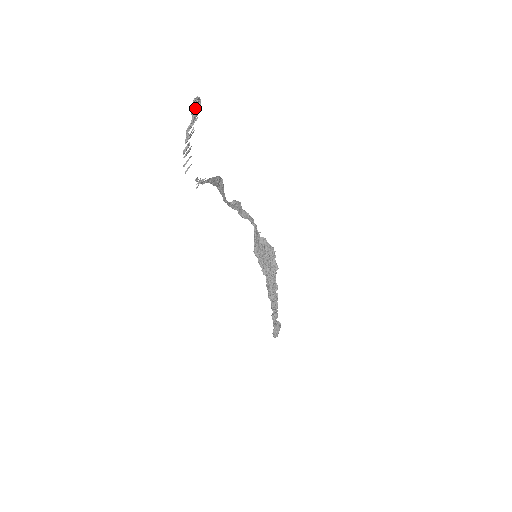
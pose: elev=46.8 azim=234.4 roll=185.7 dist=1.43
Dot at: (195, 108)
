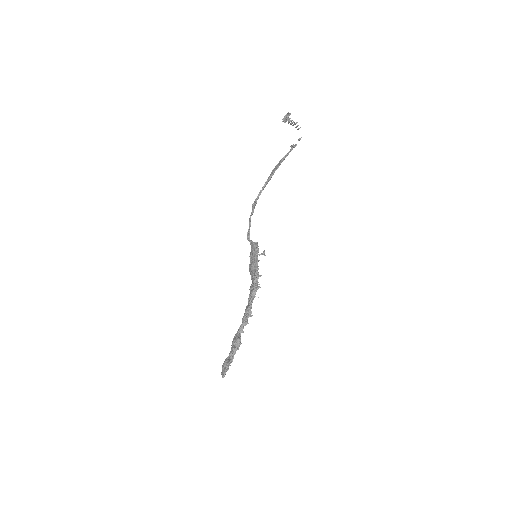
Dot at: (288, 116)
